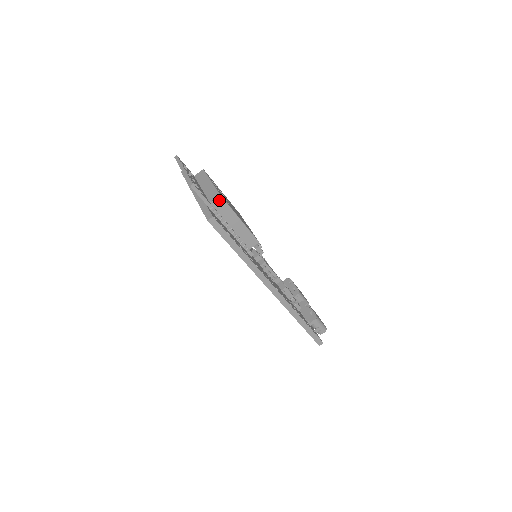
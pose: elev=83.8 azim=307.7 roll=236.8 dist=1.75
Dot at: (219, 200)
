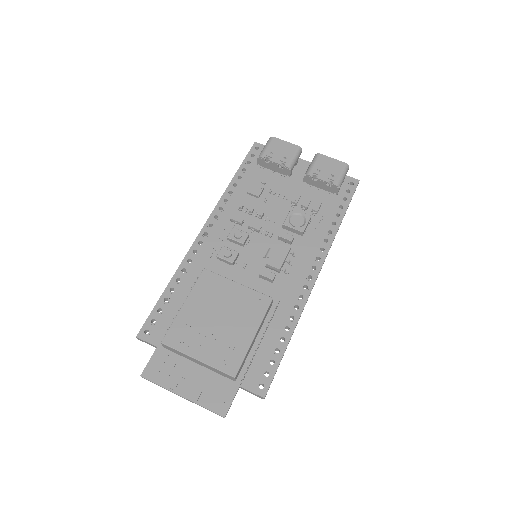
Dot at: (237, 374)
